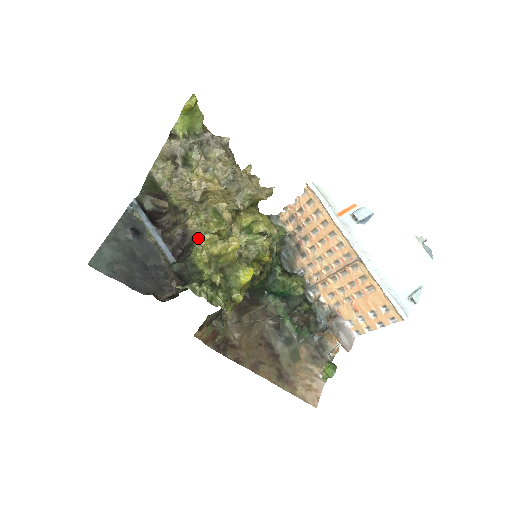
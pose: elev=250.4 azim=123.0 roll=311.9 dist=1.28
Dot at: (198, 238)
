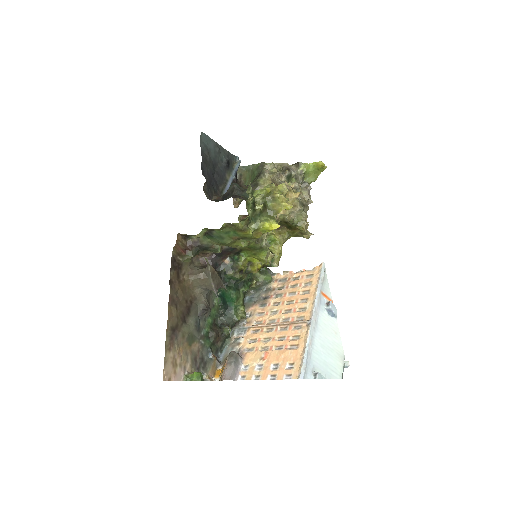
Dot at: (274, 184)
